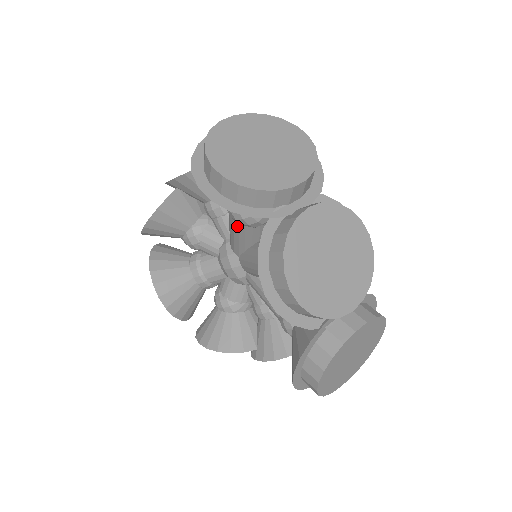
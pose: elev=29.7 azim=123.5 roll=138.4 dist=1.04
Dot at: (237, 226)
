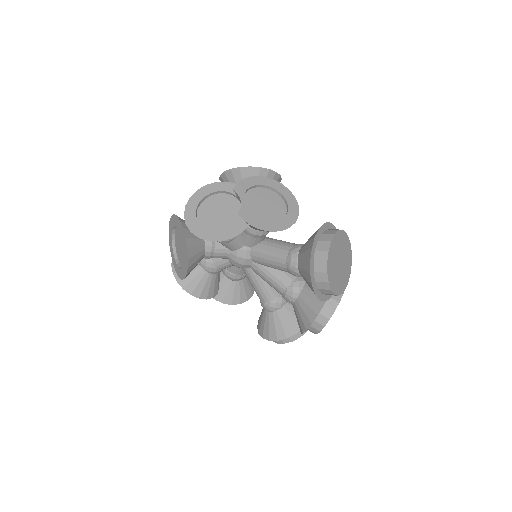
Dot at: (284, 270)
